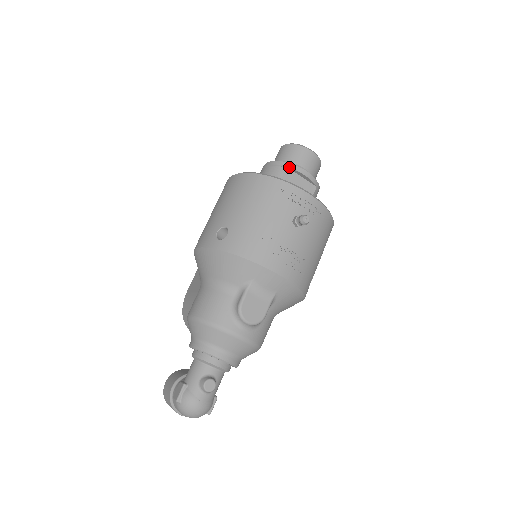
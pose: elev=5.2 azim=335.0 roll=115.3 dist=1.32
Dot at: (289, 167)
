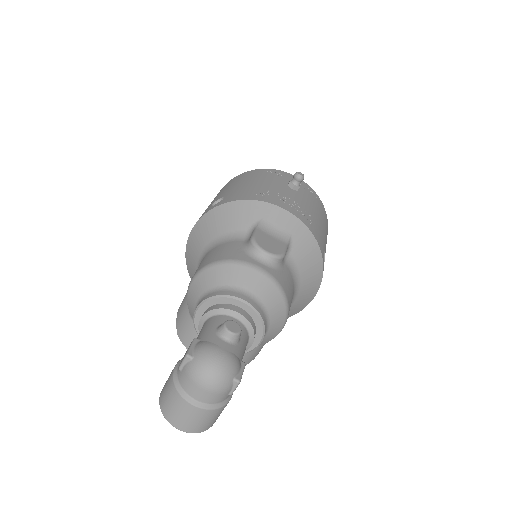
Dot at: occluded
